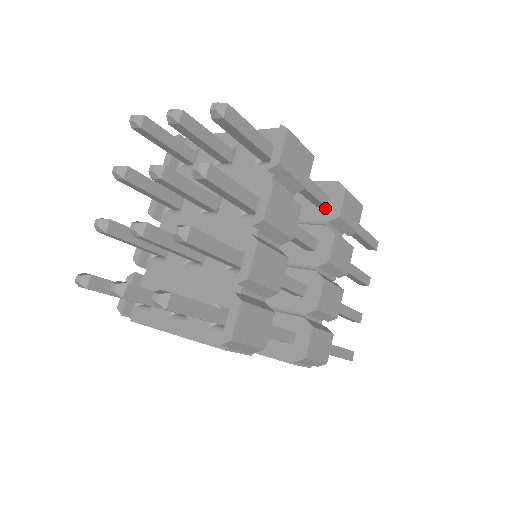
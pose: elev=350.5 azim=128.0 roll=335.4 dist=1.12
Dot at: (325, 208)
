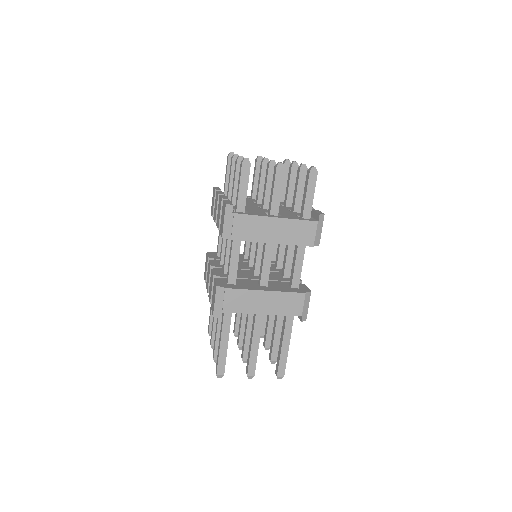
Dot at: occluded
